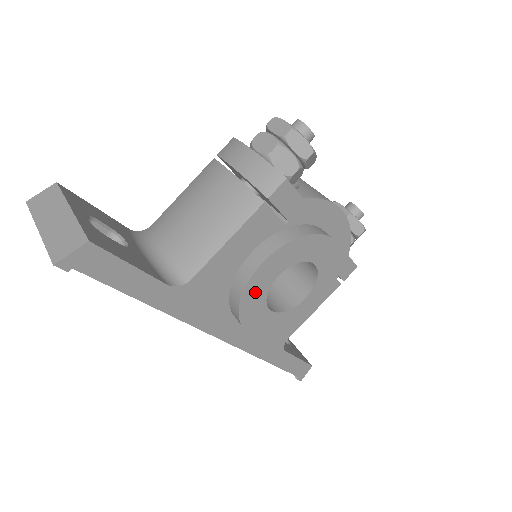
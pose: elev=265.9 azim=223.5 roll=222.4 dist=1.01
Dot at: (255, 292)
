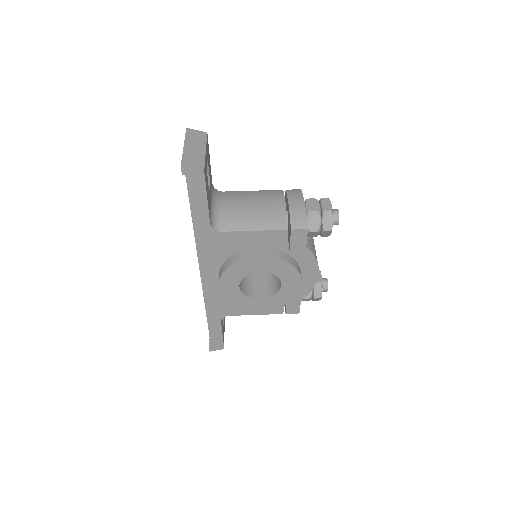
Dot at: (242, 268)
